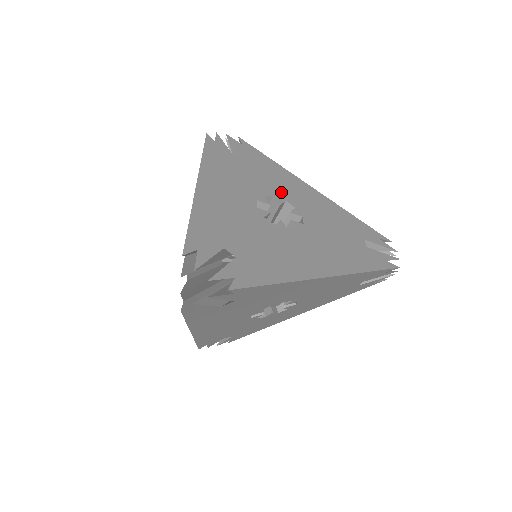
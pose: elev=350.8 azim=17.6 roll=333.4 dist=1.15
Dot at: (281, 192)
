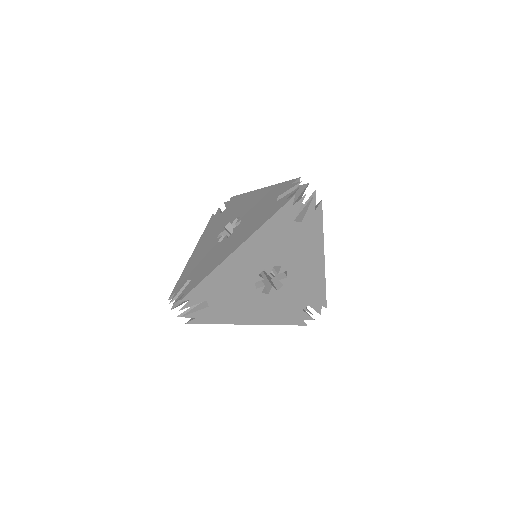
Dot at: occluded
